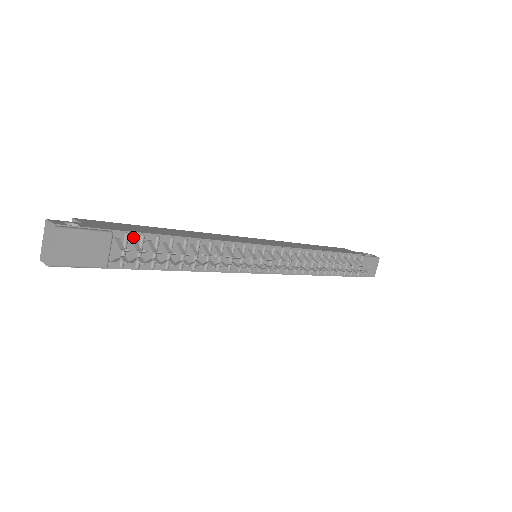
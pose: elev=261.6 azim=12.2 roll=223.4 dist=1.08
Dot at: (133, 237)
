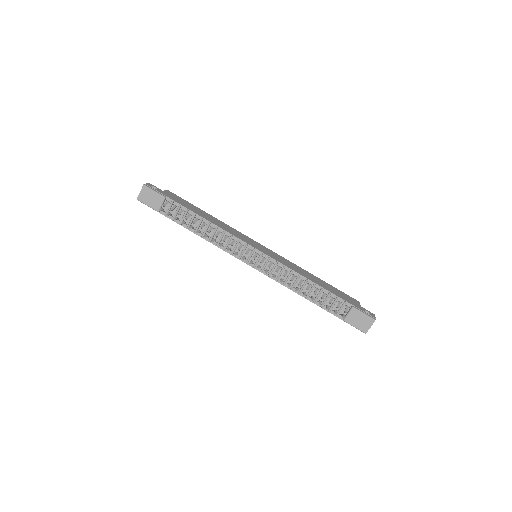
Dot at: (176, 205)
